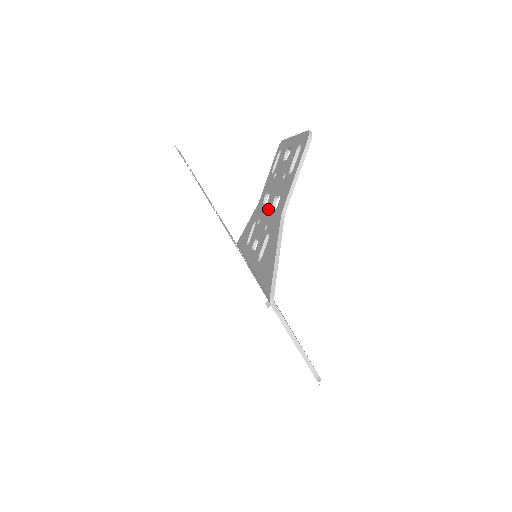
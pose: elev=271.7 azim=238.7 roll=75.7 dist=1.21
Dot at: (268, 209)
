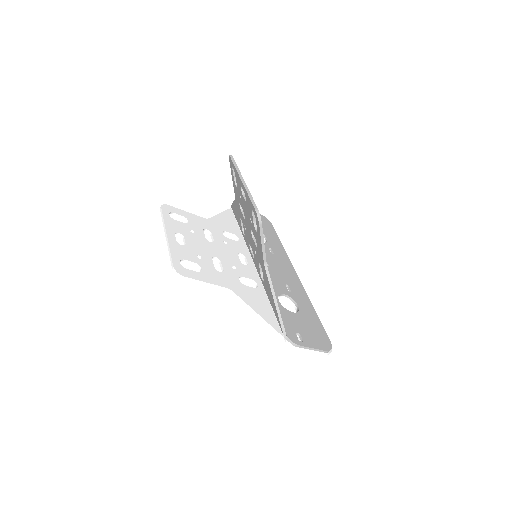
Dot at: (249, 232)
